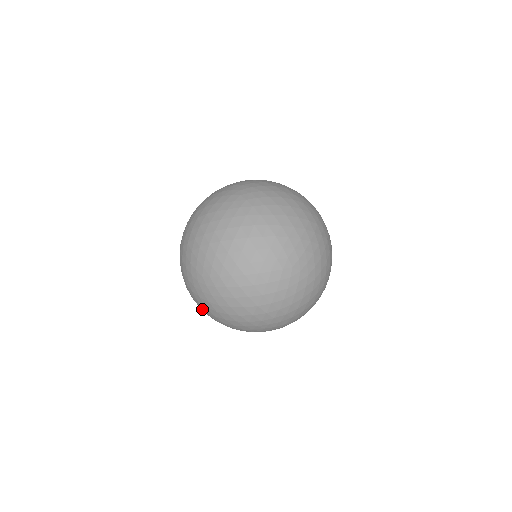
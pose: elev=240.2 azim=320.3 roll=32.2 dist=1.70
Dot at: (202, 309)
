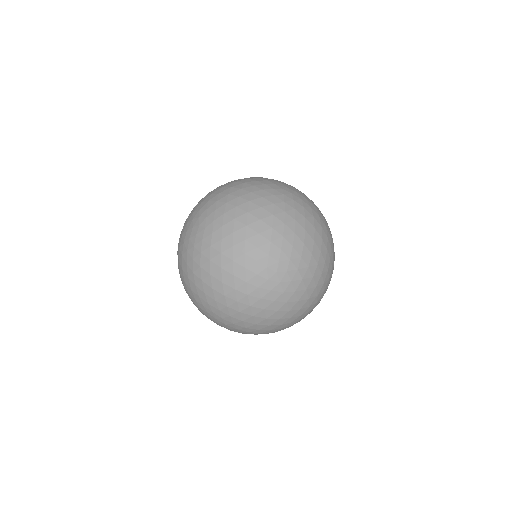
Dot at: occluded
